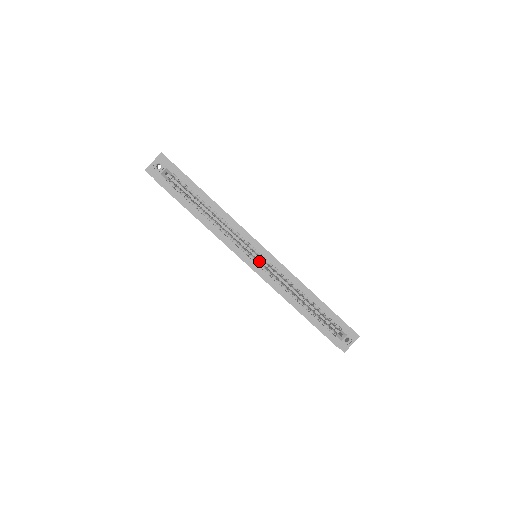
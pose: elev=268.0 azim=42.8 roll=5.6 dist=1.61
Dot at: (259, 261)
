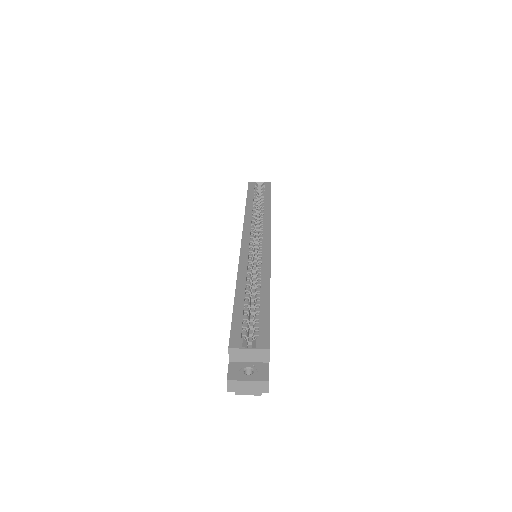
Dot at: (254, 252)
